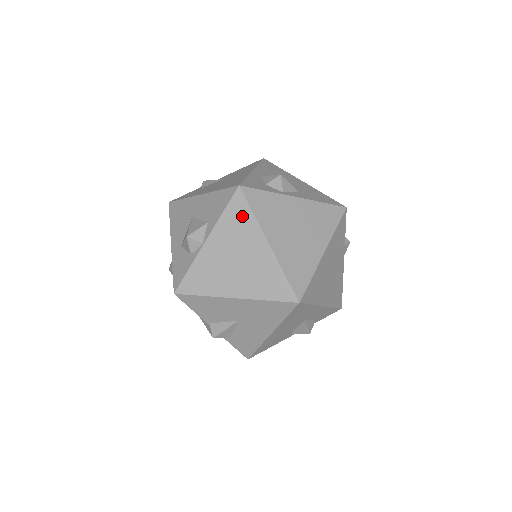
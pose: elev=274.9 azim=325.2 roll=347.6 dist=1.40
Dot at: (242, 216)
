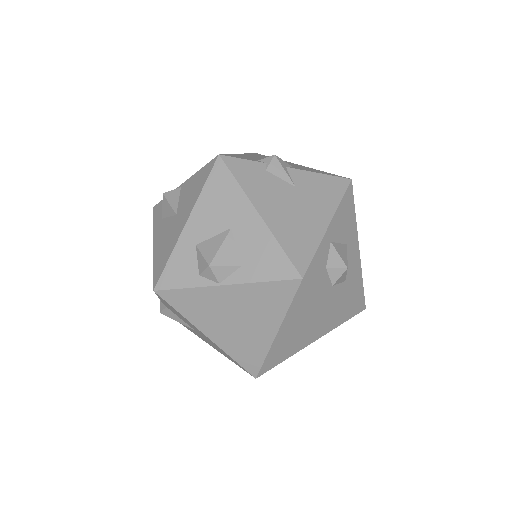
Dot at: (278, 299)
